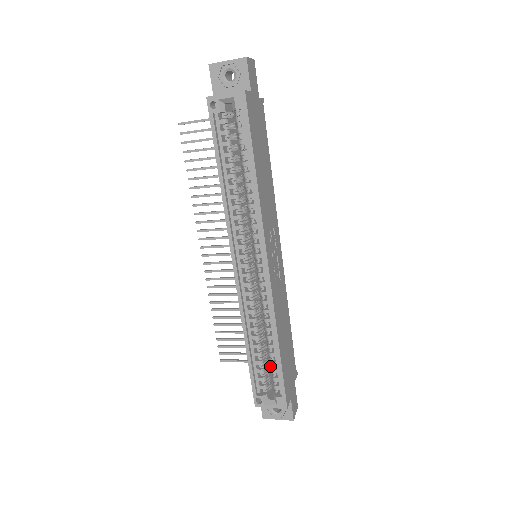
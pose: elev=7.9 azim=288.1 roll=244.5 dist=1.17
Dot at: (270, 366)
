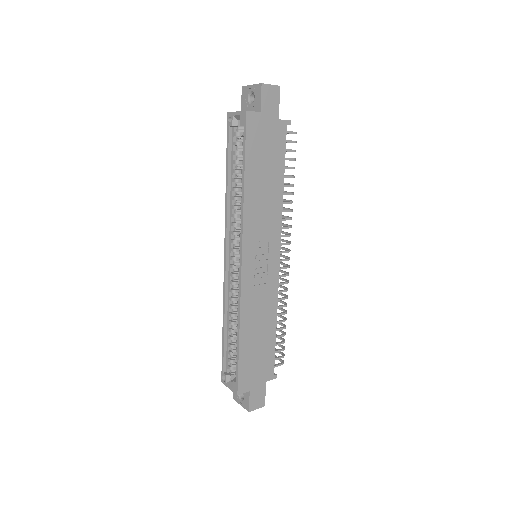
Dot at: occluded
